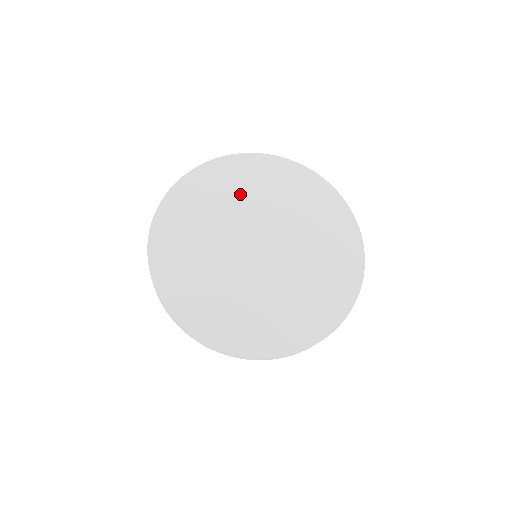
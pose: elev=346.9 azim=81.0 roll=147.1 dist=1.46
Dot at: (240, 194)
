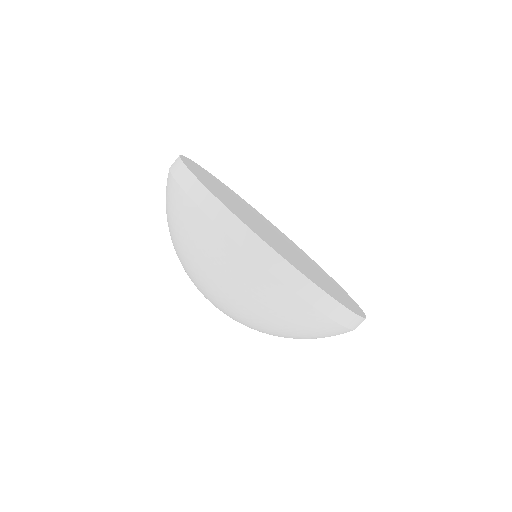
Dot at: (238, 199)
